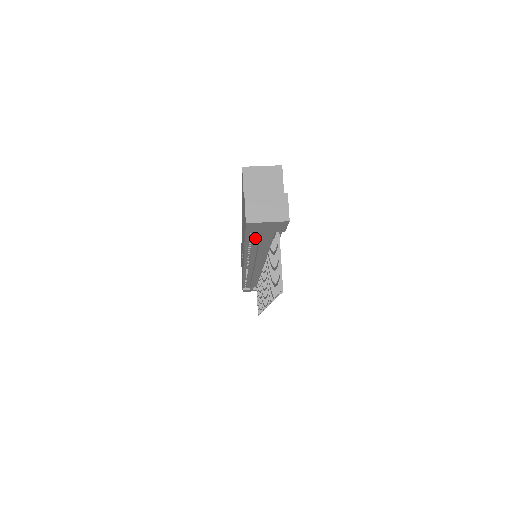
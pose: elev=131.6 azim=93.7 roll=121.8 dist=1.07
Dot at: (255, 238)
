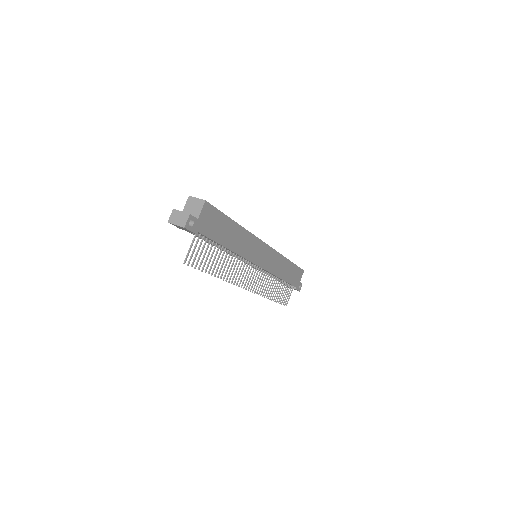
Dot at: occluded
